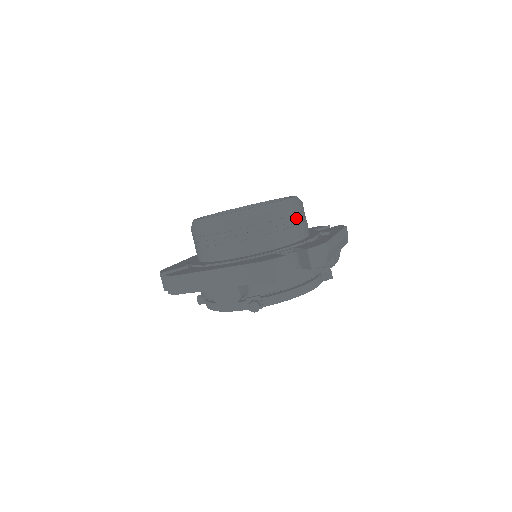
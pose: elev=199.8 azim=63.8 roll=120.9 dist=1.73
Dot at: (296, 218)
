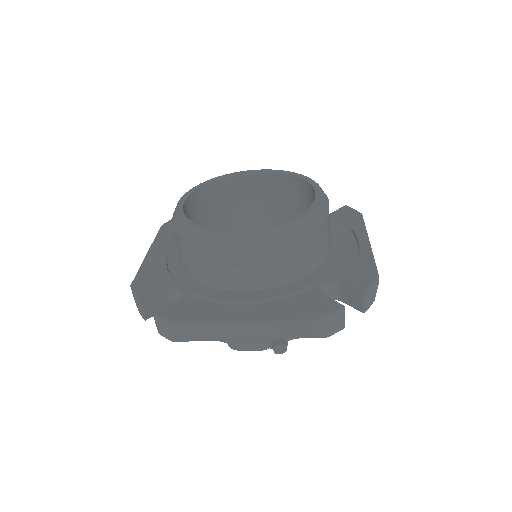
Dot at: (328, 226)
